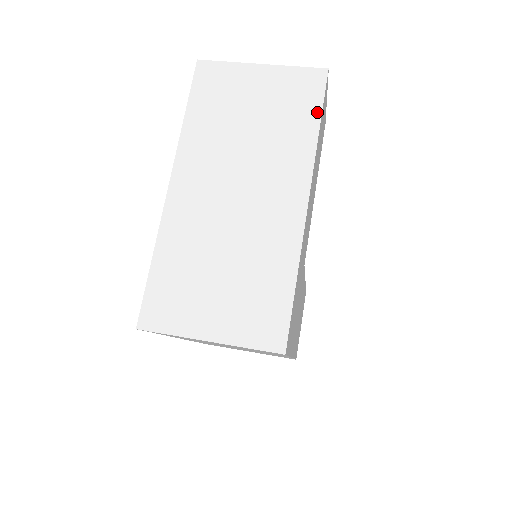
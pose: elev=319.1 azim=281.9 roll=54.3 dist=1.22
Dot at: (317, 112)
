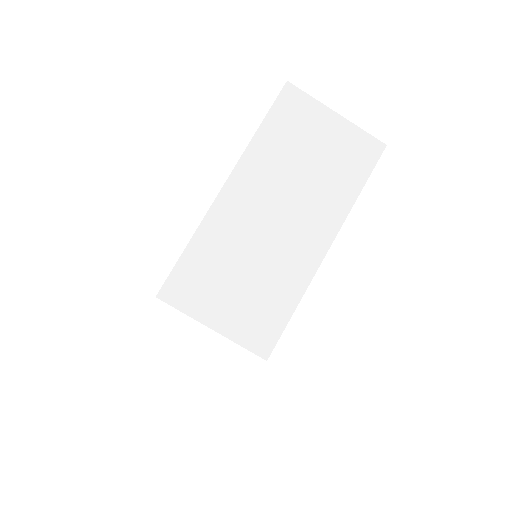
Dot at: (364, 178)
